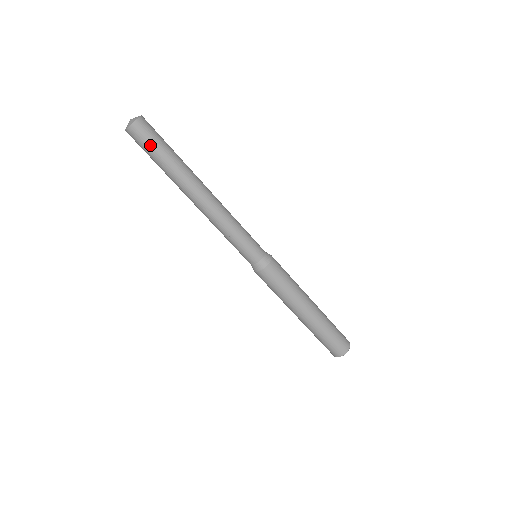
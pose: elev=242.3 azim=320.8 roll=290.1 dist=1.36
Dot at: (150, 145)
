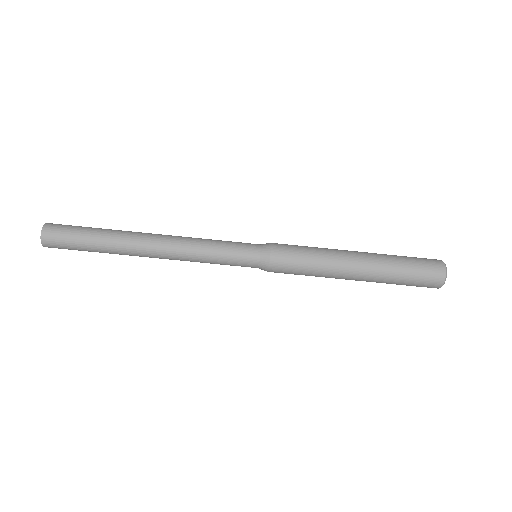
Dot at: (71, 248)
